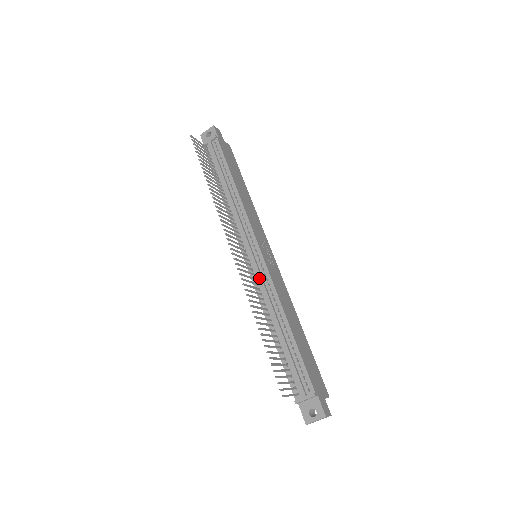
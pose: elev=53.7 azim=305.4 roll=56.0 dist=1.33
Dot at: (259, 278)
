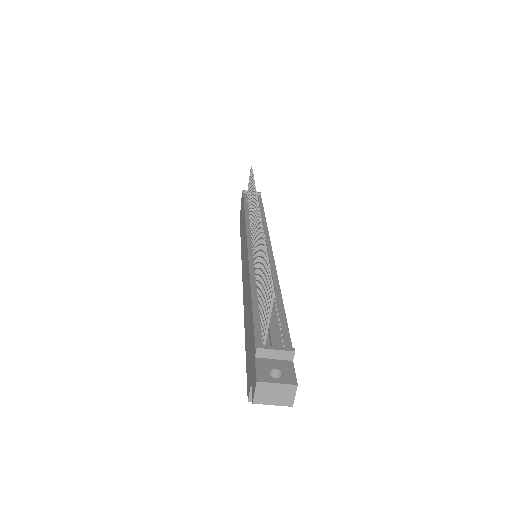
Dot at: occluded
